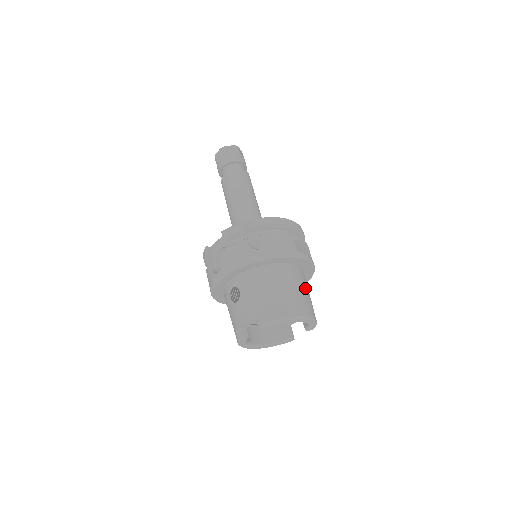
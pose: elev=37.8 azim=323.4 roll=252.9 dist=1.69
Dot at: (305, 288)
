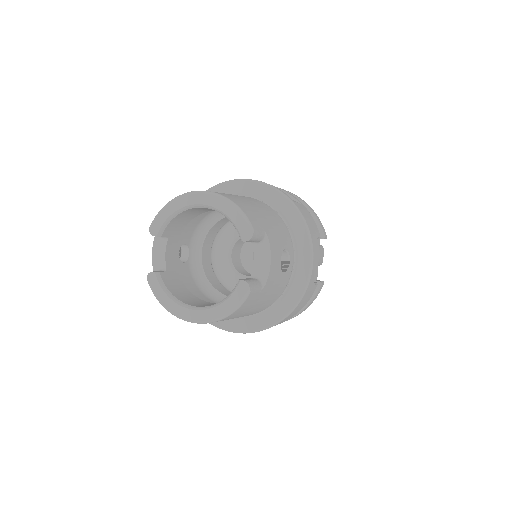
Dot at: (245, 199)
